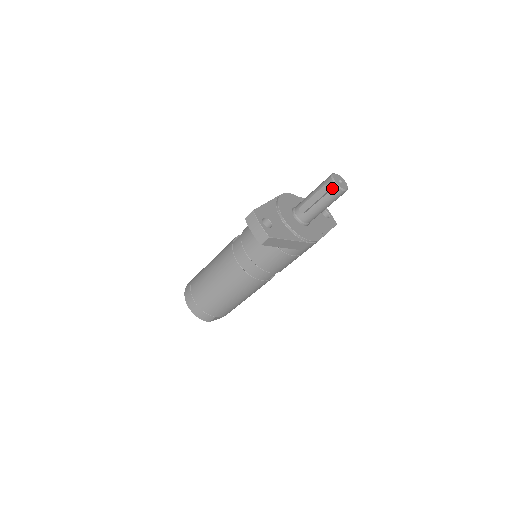
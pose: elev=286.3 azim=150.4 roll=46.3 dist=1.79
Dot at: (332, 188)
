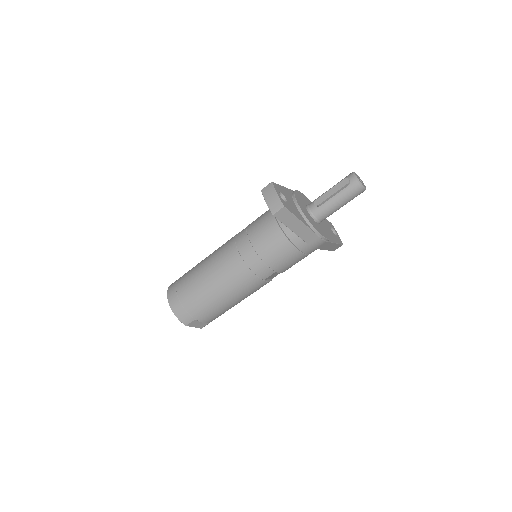
Dot at: (352, 182)
